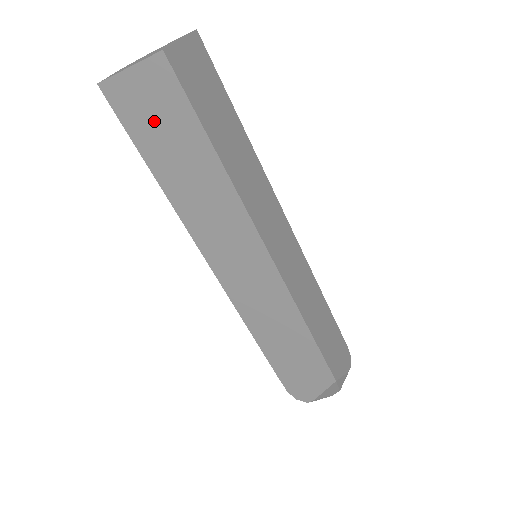
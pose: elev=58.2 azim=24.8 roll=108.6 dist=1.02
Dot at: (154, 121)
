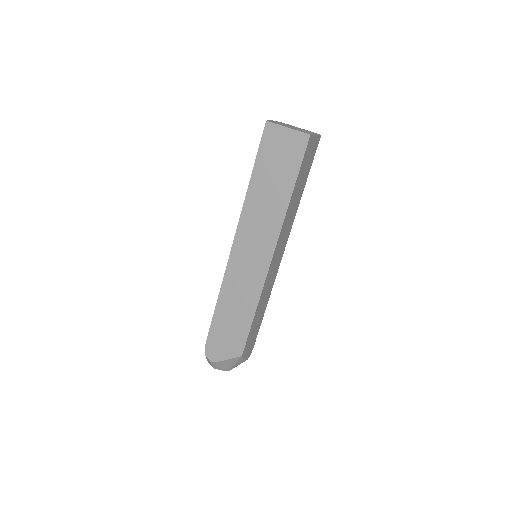
Dot at: (277, 156)
